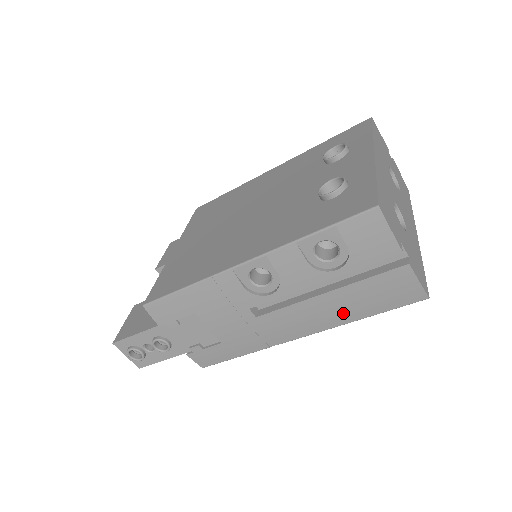
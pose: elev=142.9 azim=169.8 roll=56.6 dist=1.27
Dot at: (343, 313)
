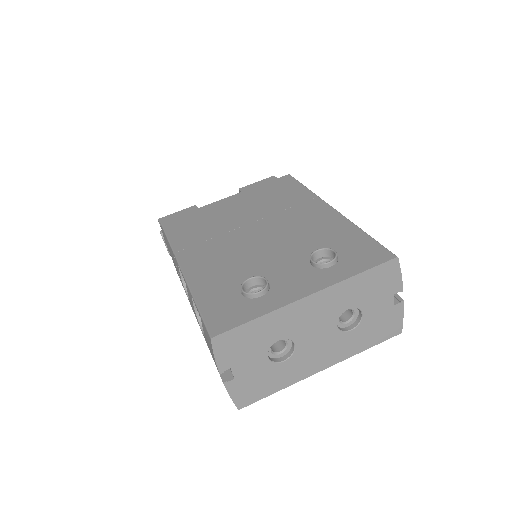
Dot at: occluded
